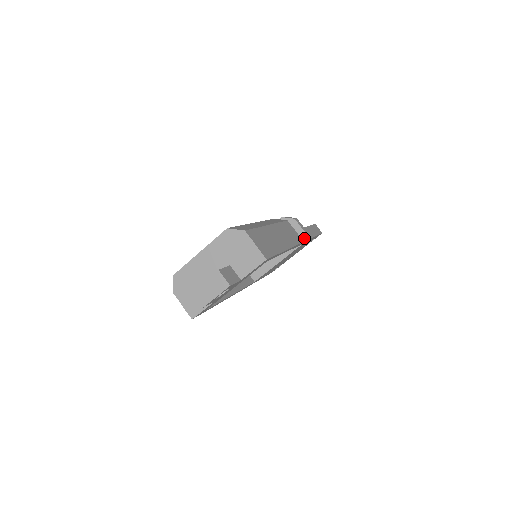
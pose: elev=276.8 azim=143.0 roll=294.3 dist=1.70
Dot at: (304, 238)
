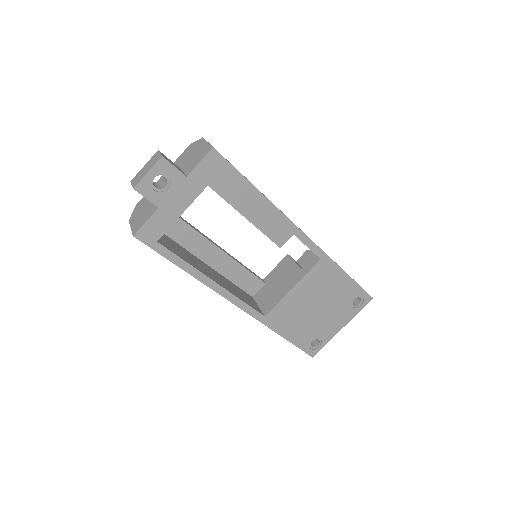
Dot at: (320, 248)
